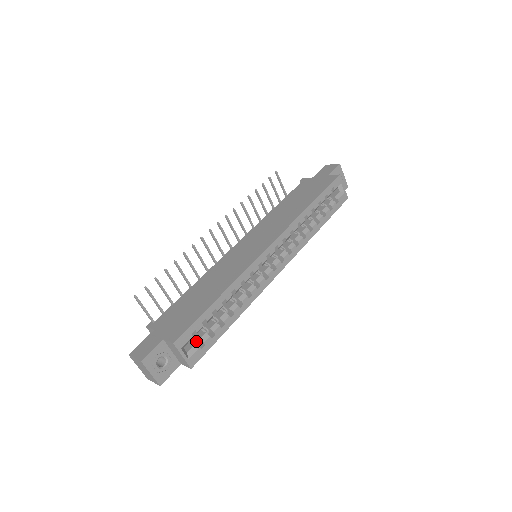
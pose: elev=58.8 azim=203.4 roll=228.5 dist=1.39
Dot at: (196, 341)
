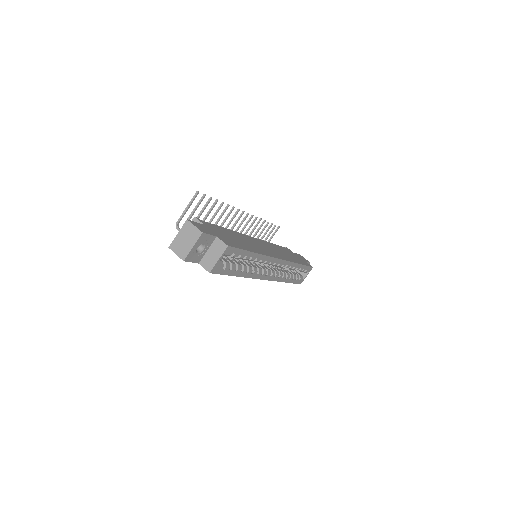
Dot at: occluded
